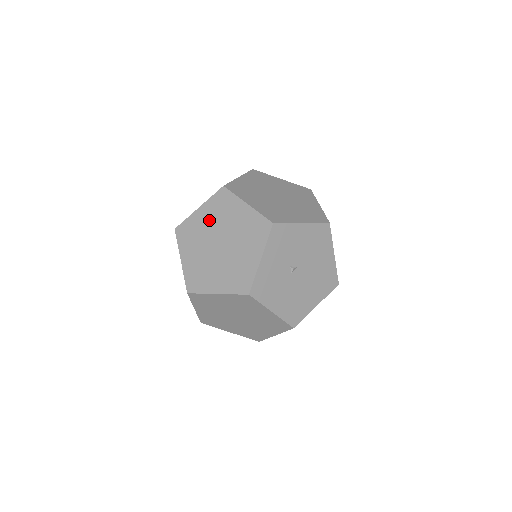
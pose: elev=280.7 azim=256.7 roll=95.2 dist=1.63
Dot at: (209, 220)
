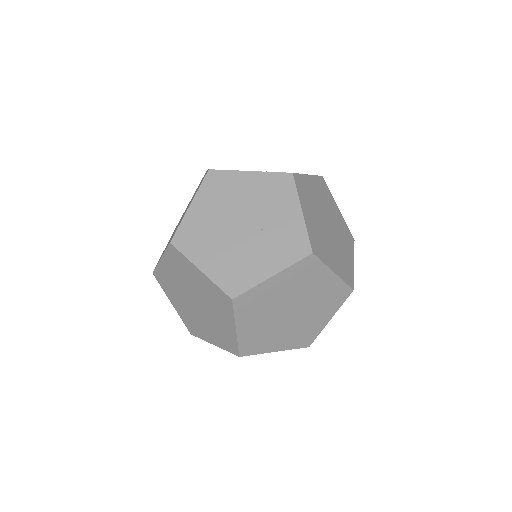
Dot at: (201, 287)
